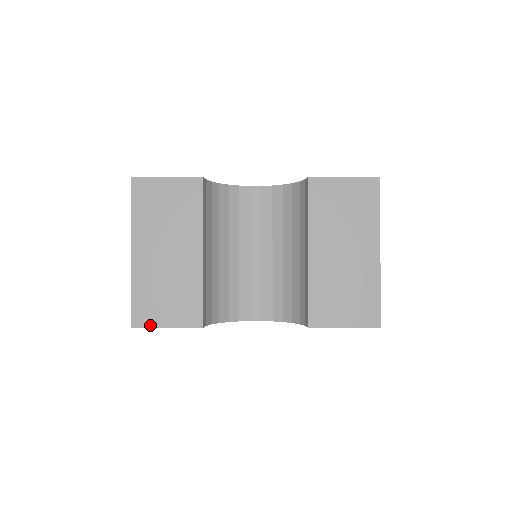
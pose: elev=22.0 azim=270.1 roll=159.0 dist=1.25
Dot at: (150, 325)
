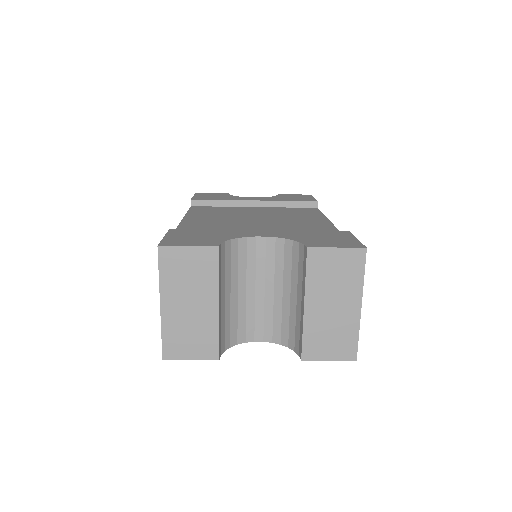
Dot at: (178, 358)
